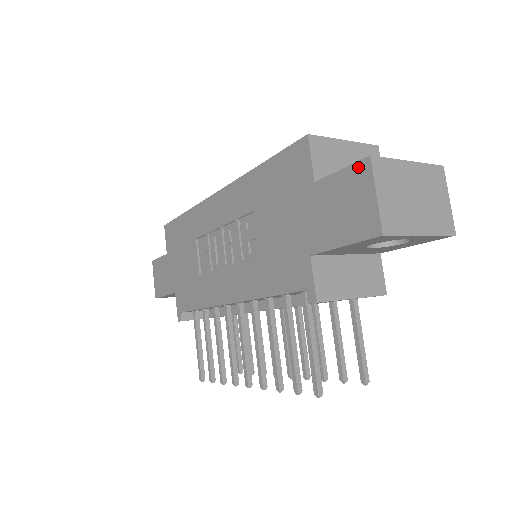
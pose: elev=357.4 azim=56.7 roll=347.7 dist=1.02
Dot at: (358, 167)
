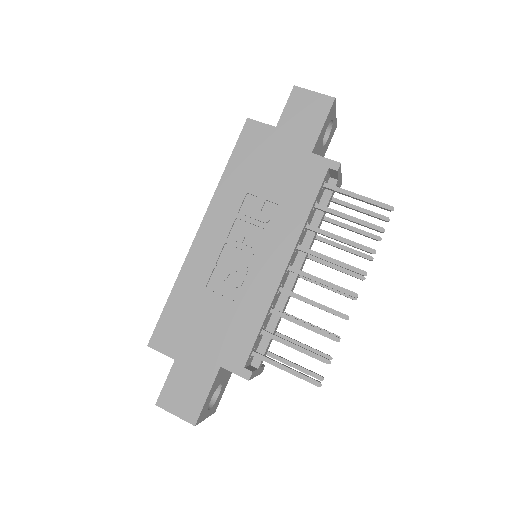
Dot at: (293, 95)
